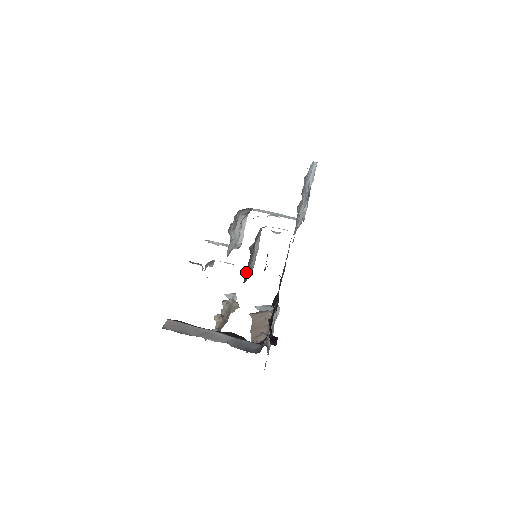
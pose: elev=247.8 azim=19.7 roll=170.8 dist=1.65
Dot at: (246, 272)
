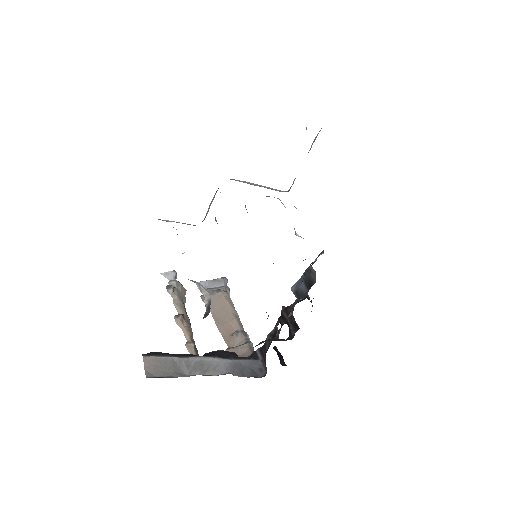
Dot at: occluded
